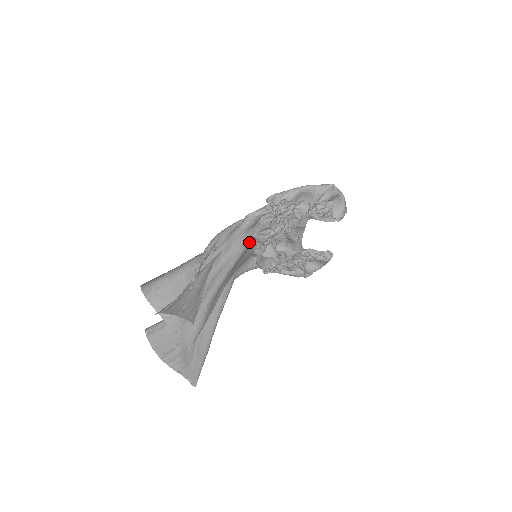
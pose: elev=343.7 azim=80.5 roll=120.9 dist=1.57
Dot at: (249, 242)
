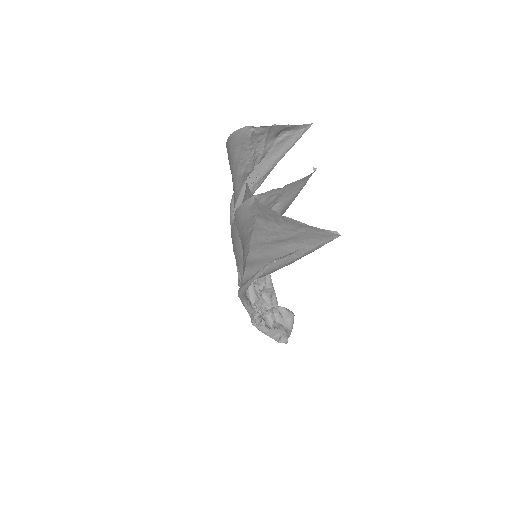
Dot at: occluded
